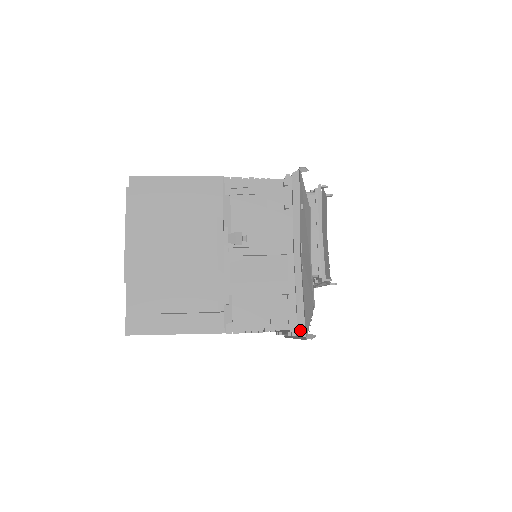
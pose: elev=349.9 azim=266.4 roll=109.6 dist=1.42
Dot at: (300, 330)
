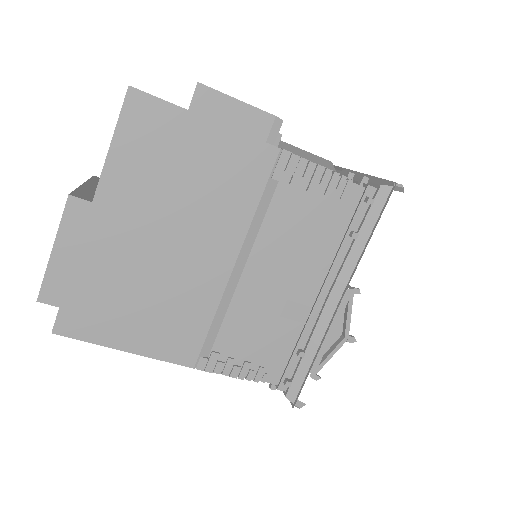
Dot at: (381, 184)
